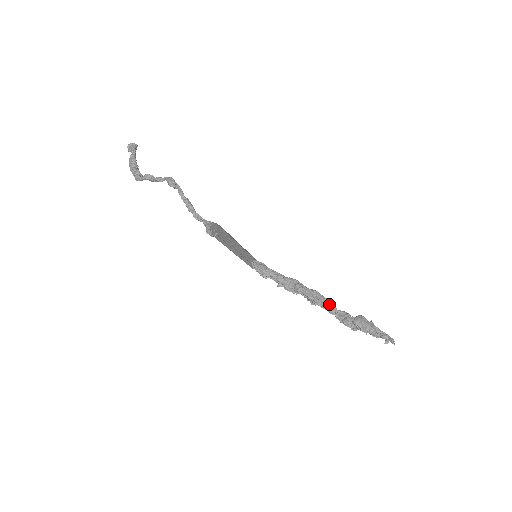
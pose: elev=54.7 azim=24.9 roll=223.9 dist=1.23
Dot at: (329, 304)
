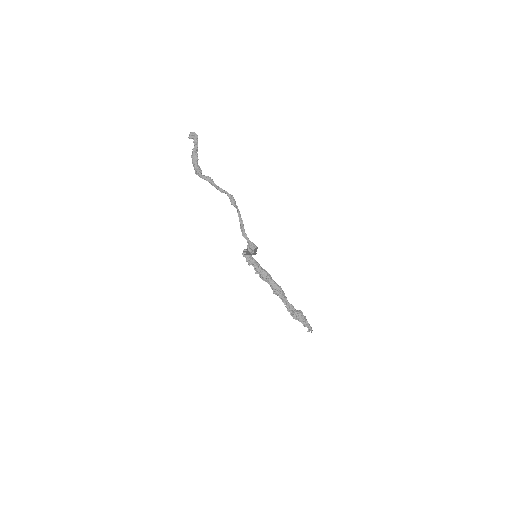
Dot at: (285, 298)
